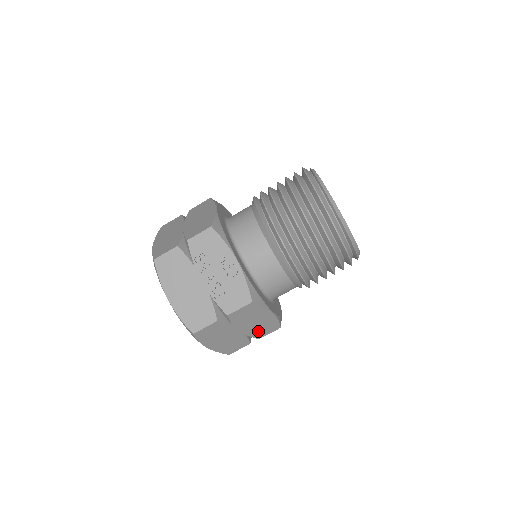
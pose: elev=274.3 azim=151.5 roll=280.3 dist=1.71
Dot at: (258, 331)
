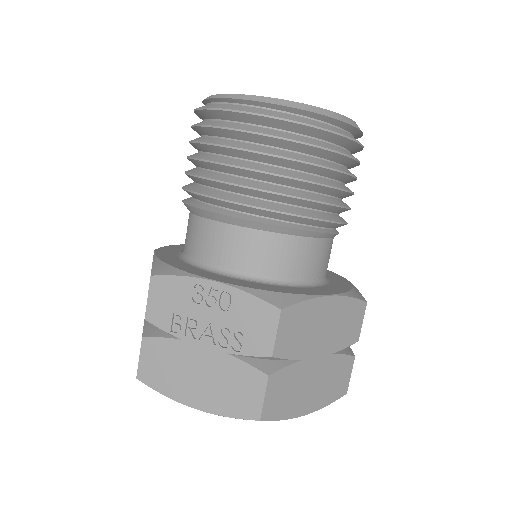
Dot at: (343, 334)
